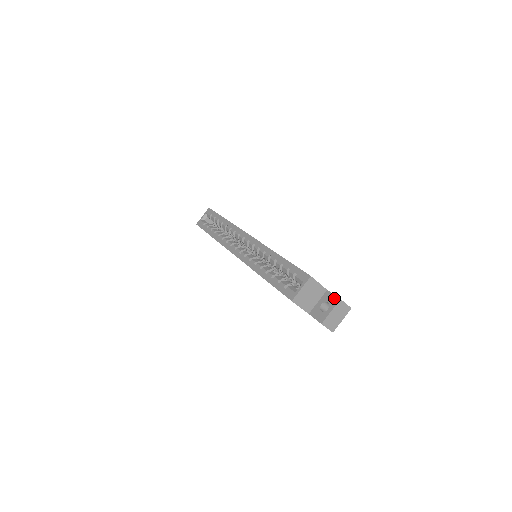
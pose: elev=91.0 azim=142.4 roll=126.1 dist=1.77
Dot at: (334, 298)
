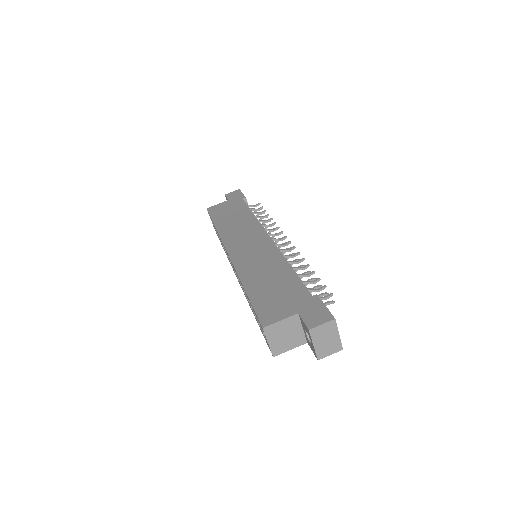
Dot at: (305, 328)
